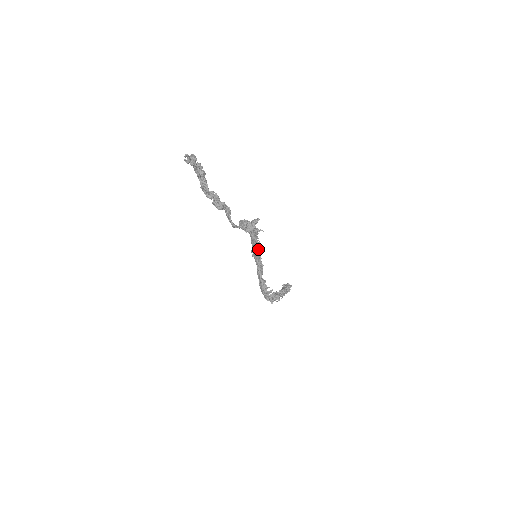
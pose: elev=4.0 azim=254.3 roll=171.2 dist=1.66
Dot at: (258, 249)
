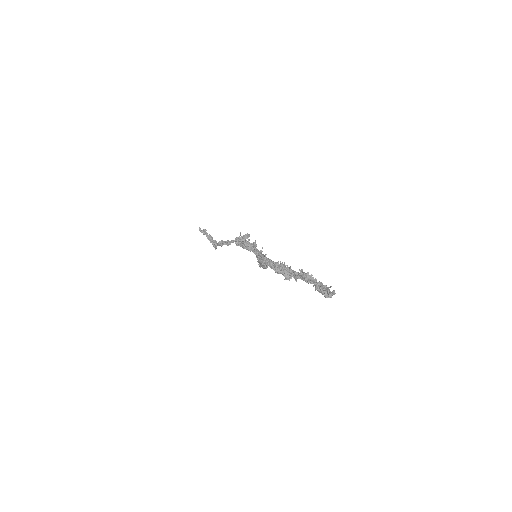
Dot at: occluded
